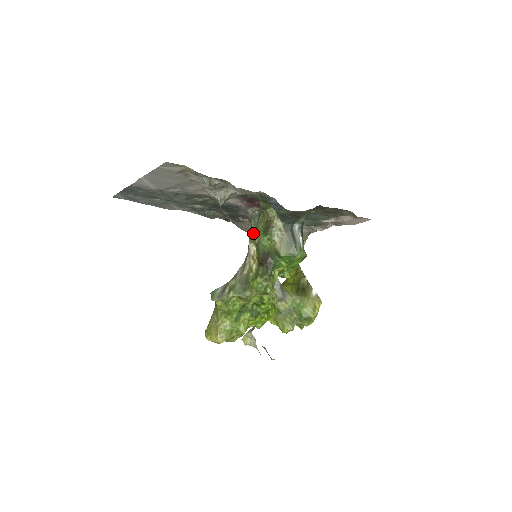
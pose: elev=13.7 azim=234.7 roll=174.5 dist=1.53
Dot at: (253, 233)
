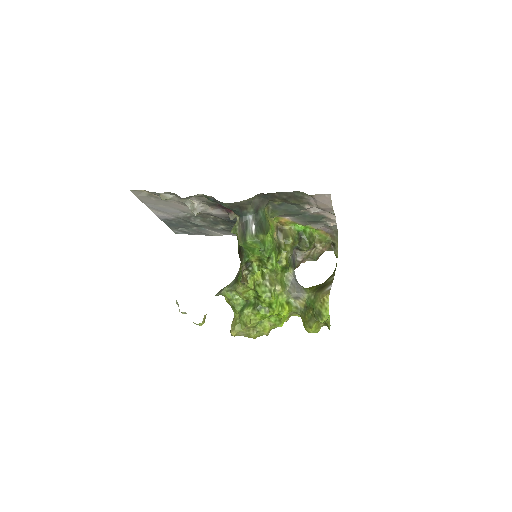
Dot at: occluded
